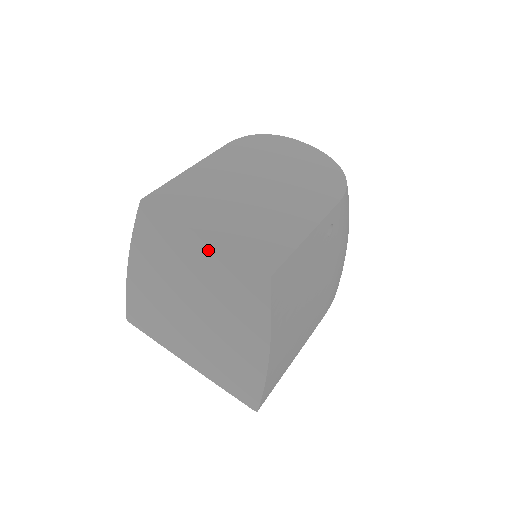
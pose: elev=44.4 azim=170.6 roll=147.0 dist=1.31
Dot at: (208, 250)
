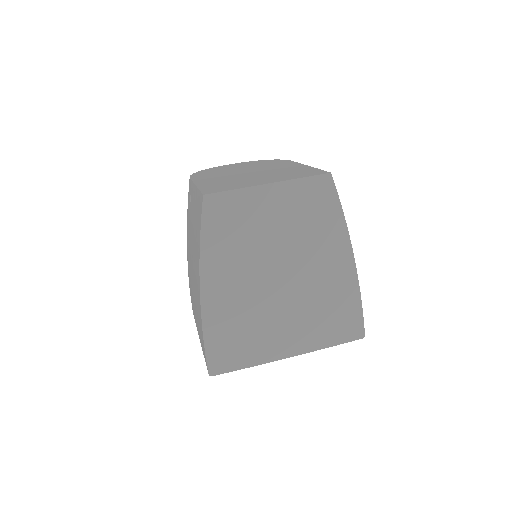
Dot at: (277, 193)
